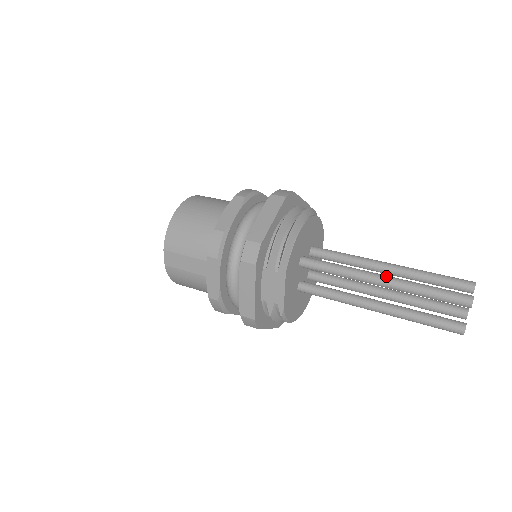
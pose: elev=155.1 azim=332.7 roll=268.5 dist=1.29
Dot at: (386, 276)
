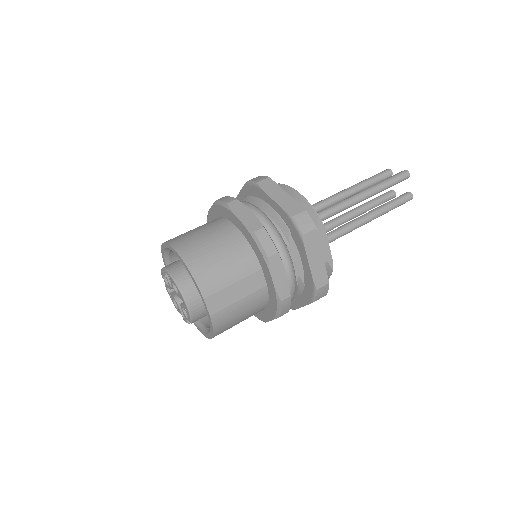
Dot at: (360, 192)
